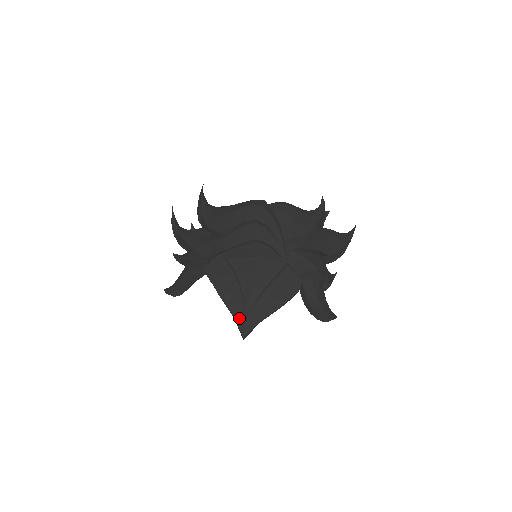
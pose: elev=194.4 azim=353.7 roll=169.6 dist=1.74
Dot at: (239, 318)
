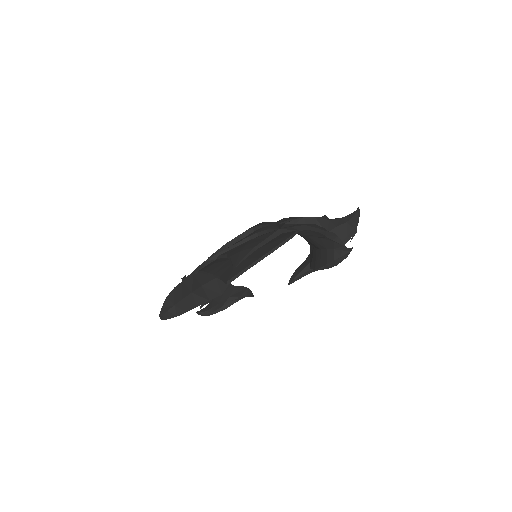
Dot at: (225, 274)
